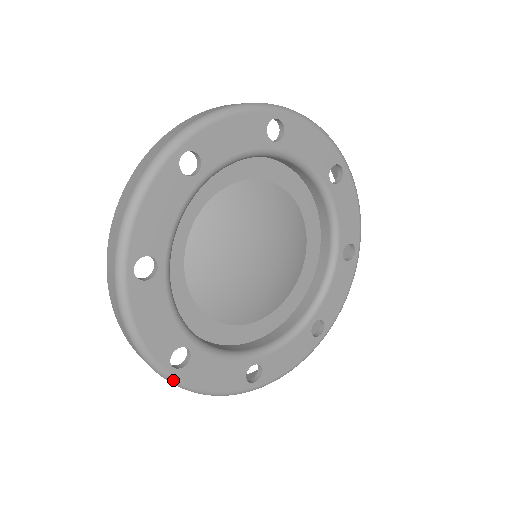
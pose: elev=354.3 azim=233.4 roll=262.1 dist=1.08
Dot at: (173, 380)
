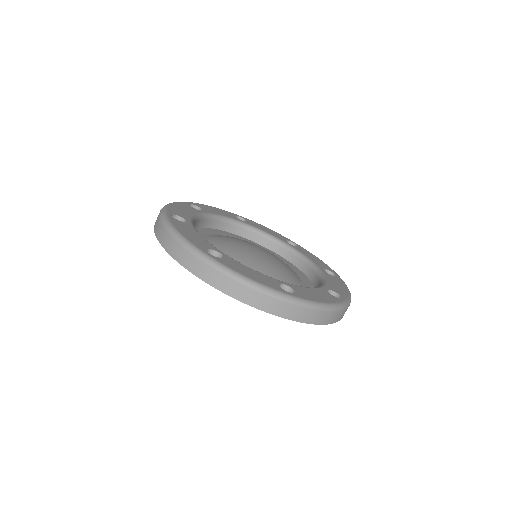
Dot at: (213, 261)
